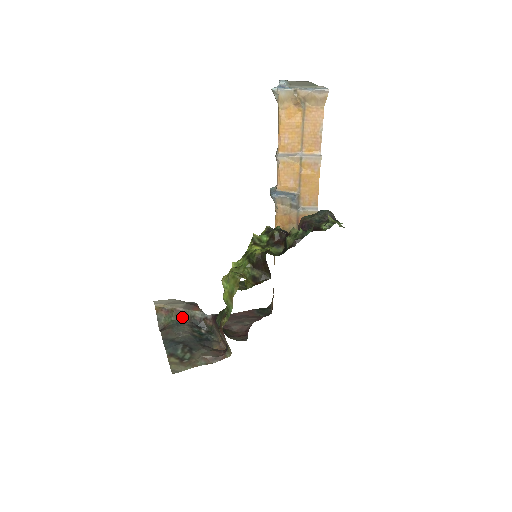
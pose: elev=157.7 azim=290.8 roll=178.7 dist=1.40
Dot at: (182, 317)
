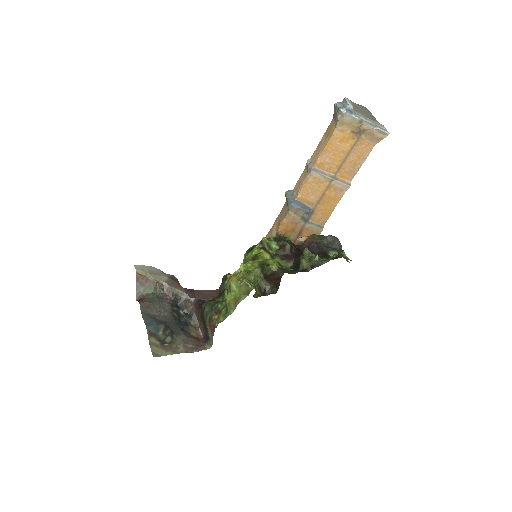
Dot at: (163, 292)
